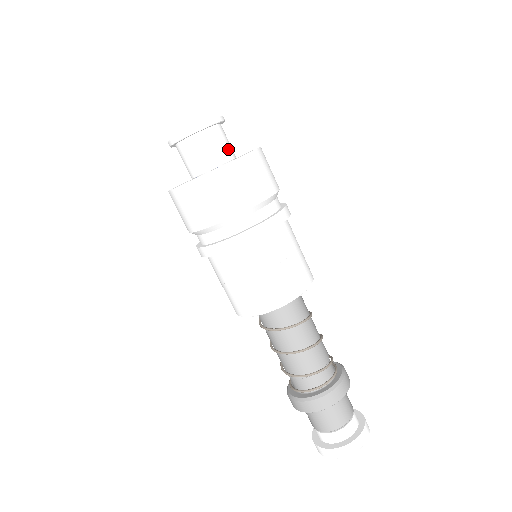
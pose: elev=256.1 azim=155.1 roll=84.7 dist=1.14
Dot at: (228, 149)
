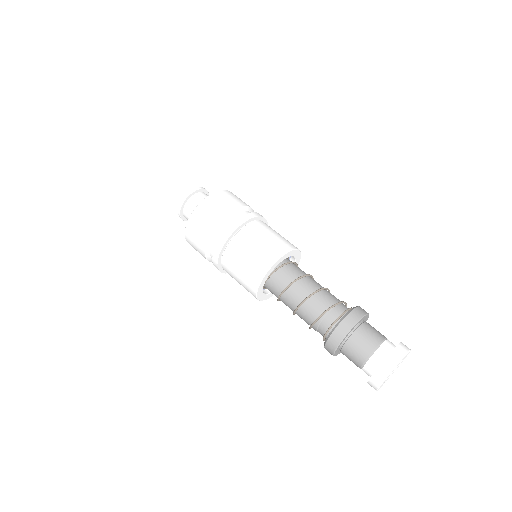
Dot at: occluded
